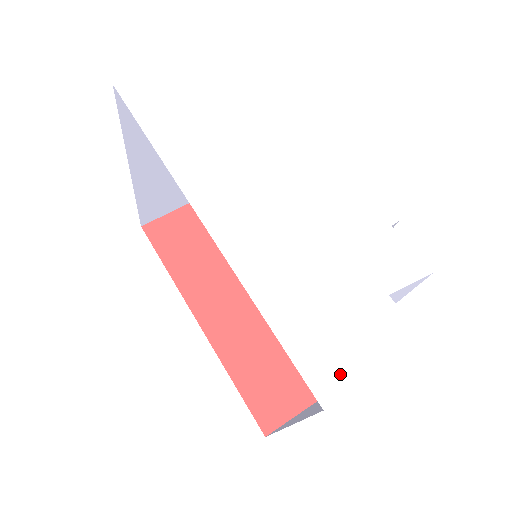
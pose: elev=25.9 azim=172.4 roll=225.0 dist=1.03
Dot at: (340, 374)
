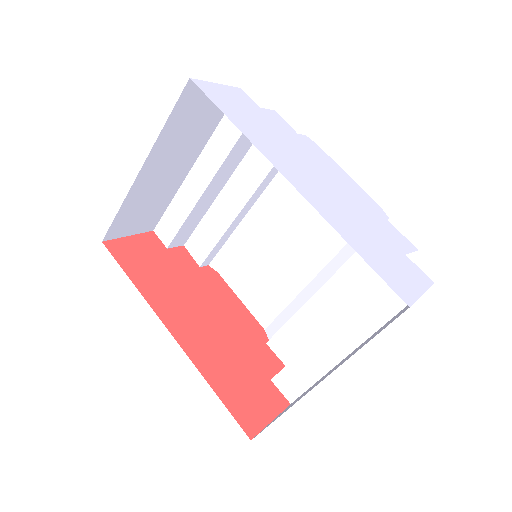
Dot at: (406, 289)
